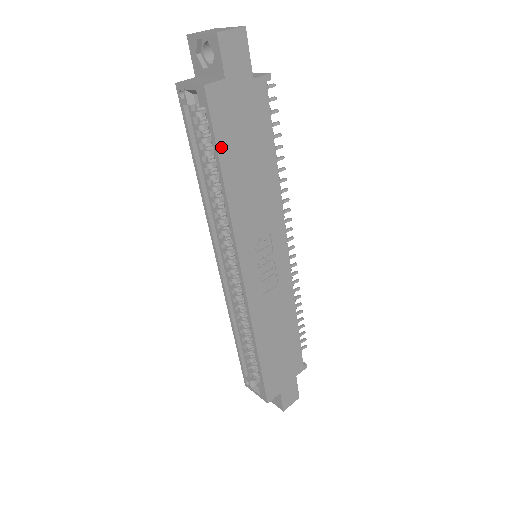
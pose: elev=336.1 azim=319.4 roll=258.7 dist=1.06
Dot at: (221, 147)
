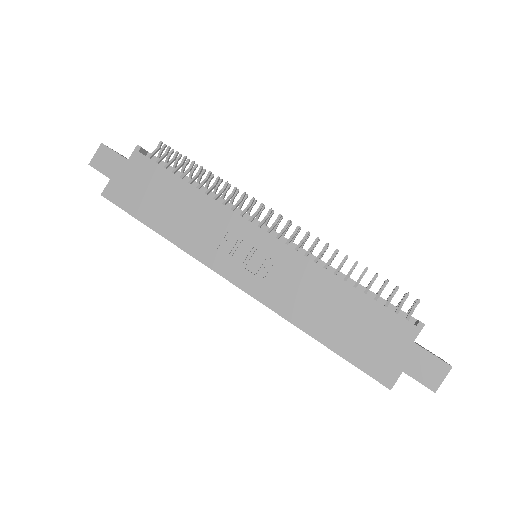
Dot at: (138, 215)
